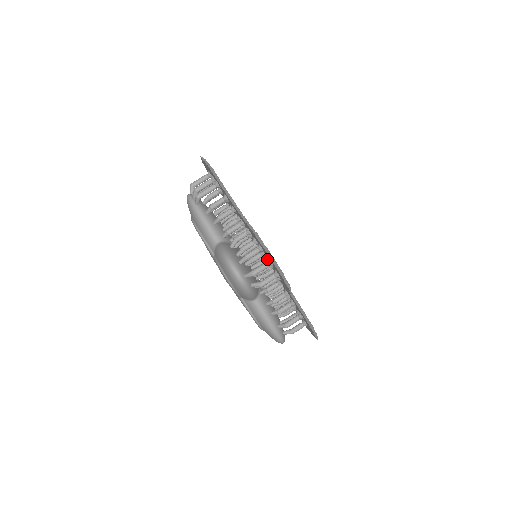
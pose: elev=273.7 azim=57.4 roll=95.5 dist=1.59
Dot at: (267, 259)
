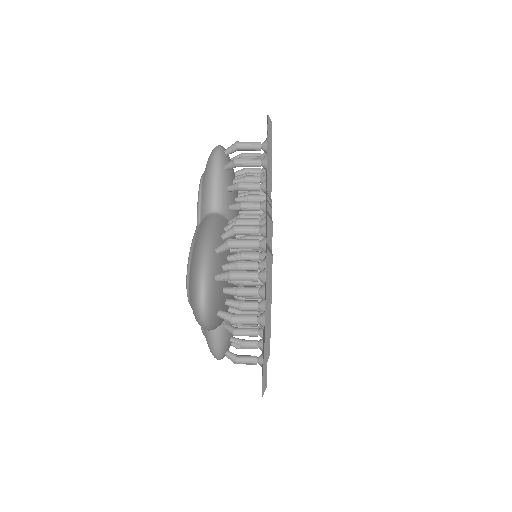
Dot at: occluded
